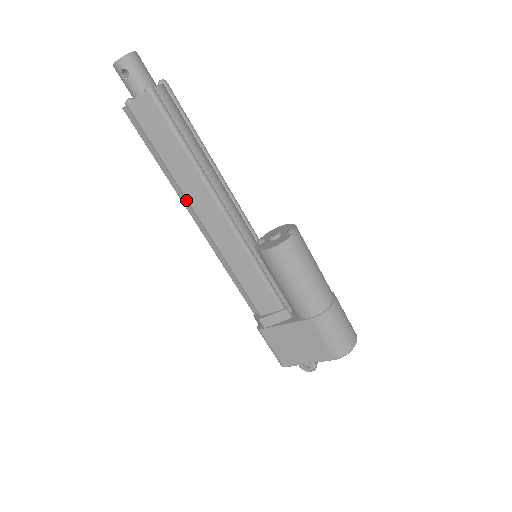
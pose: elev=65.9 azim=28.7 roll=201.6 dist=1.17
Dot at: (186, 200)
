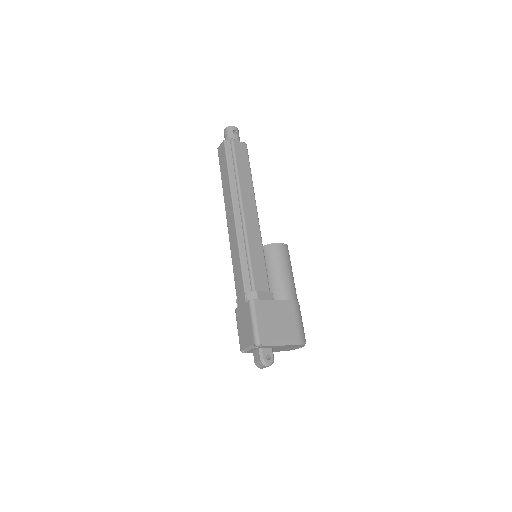
Dot at: (239, 195)
